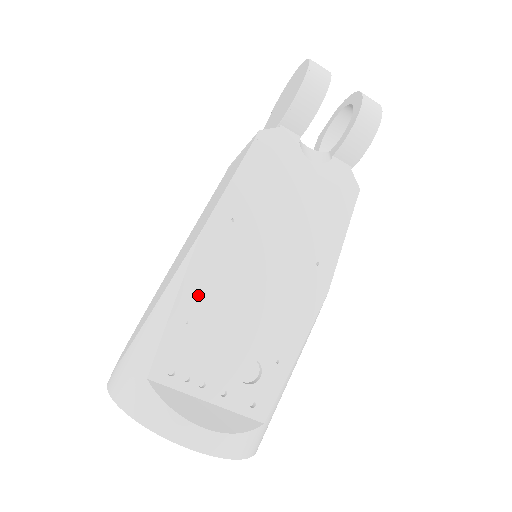
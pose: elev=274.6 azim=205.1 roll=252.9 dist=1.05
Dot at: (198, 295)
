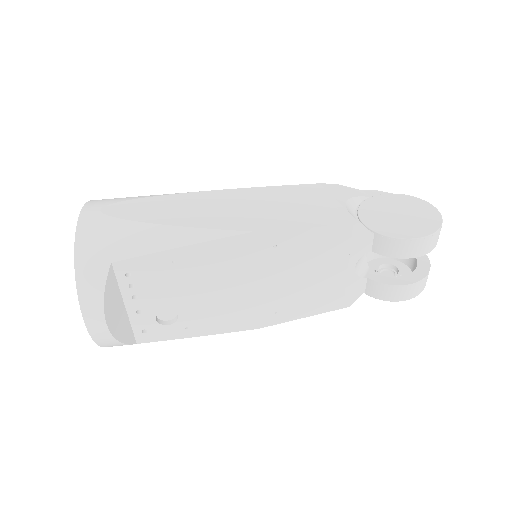
Dot at: (200, 258)
